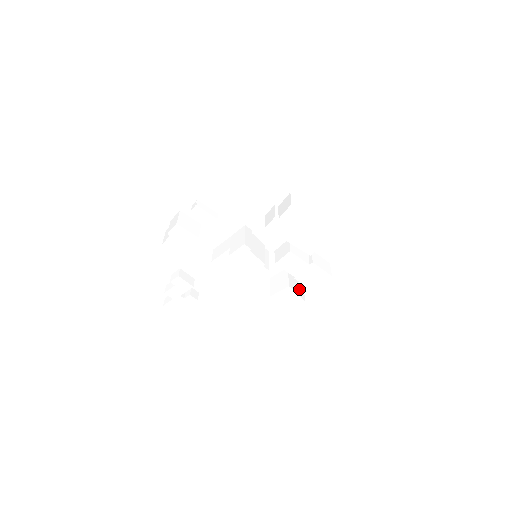
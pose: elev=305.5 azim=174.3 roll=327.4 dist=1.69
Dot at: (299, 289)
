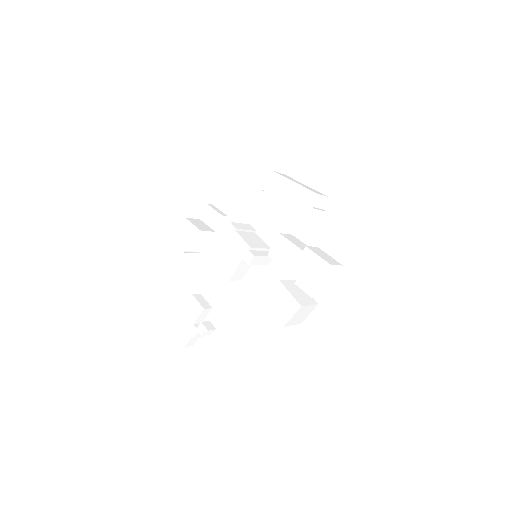
Dot at: (301, 297)
